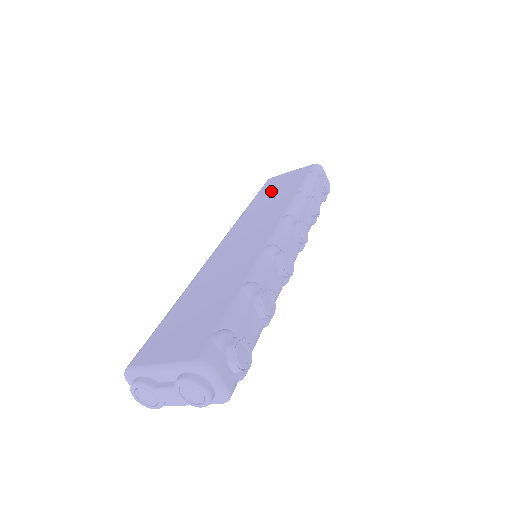
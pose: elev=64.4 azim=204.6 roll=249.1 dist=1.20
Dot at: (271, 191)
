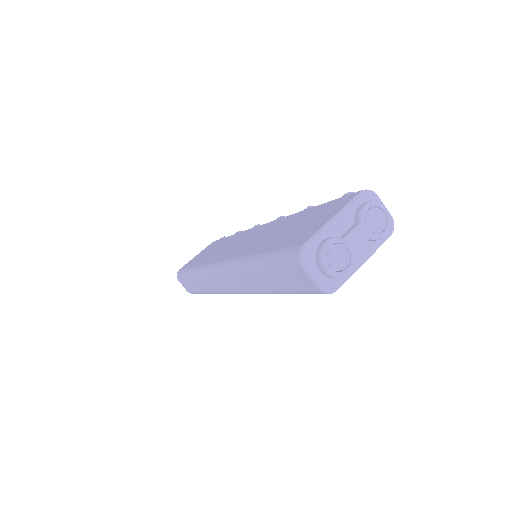
Dot at: (202, 257)
